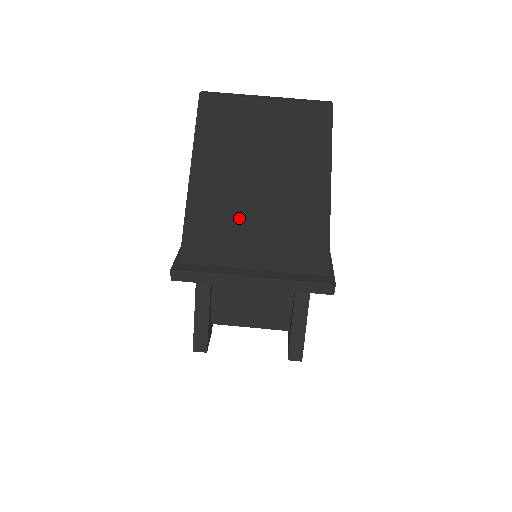
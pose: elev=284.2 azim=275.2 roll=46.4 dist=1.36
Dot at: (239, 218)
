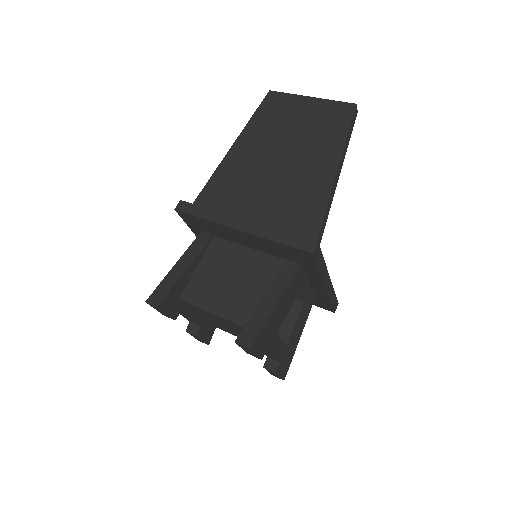
Dot at: (257, 176)
